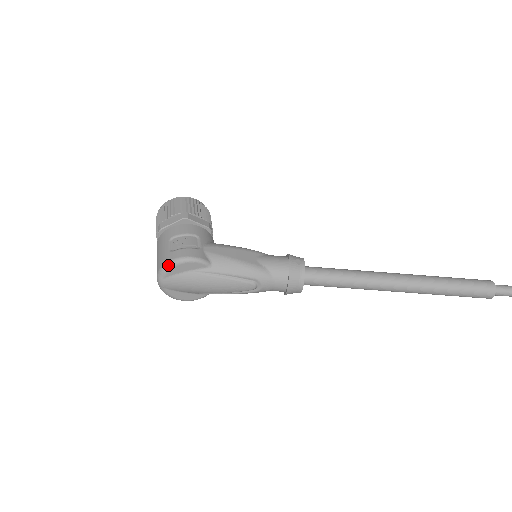
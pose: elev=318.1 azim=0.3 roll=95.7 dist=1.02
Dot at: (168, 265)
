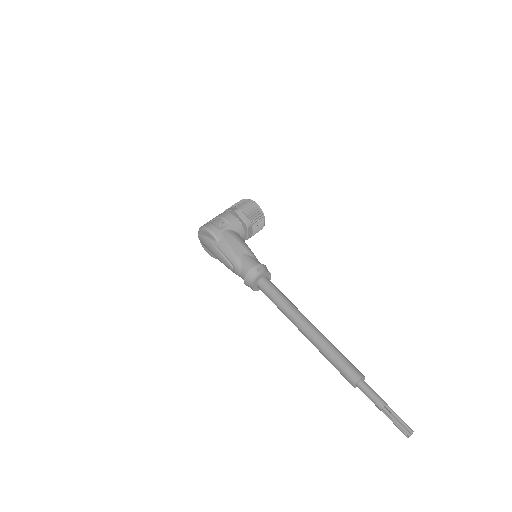
Dot at: (201, 228)
